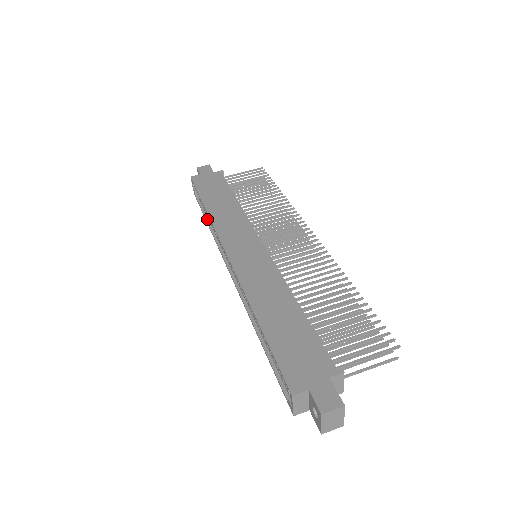
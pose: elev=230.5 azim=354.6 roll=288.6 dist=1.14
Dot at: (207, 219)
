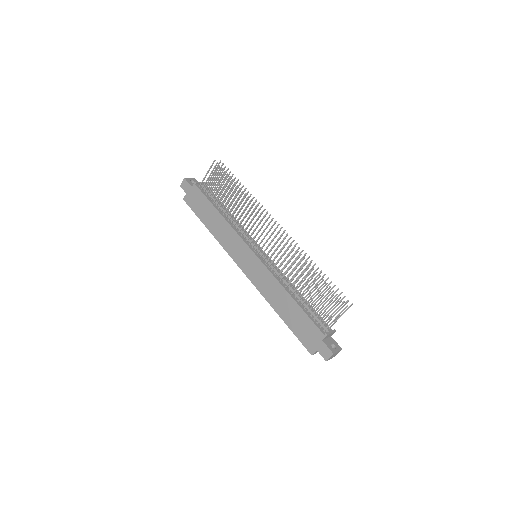
Dot at: occluded
